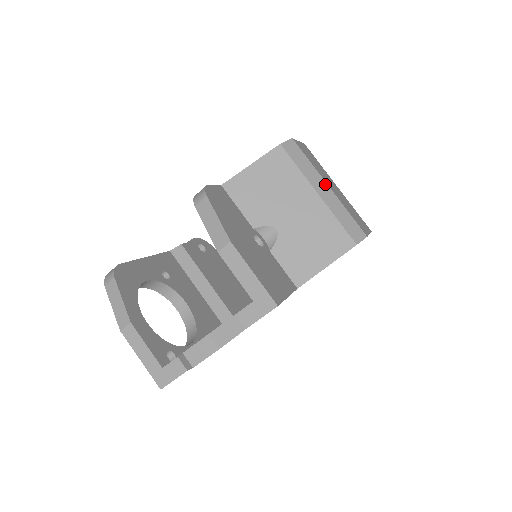
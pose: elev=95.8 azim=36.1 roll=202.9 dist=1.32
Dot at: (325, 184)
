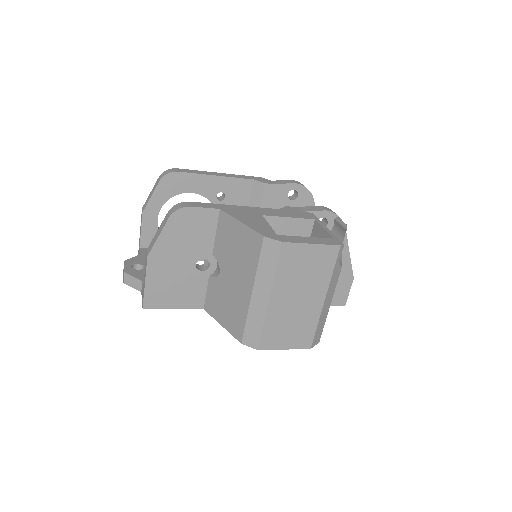
Dot at: (268, 294)
